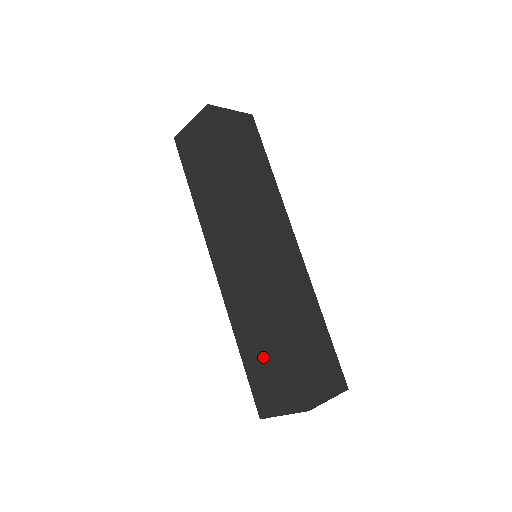
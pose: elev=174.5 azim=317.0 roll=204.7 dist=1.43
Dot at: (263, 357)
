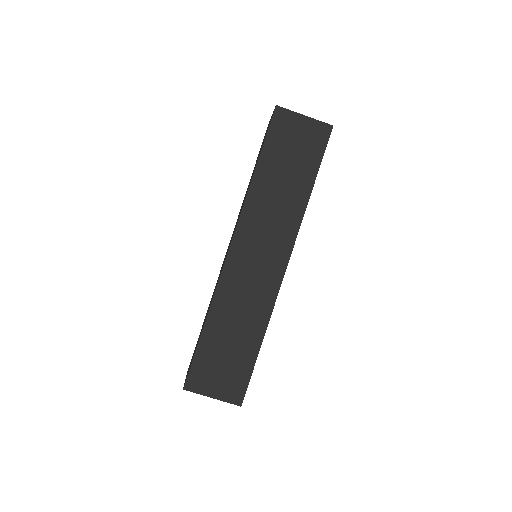
Dot at: (227, 347)
